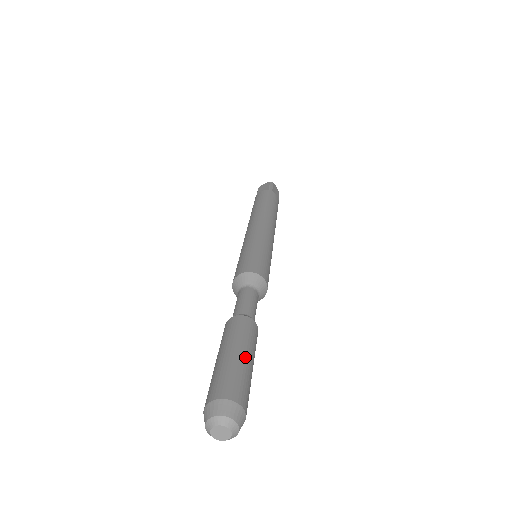
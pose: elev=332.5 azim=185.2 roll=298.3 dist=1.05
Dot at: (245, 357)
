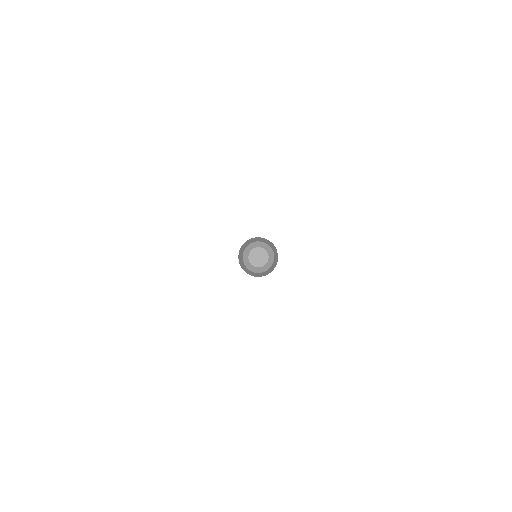
Dot at: occluded
